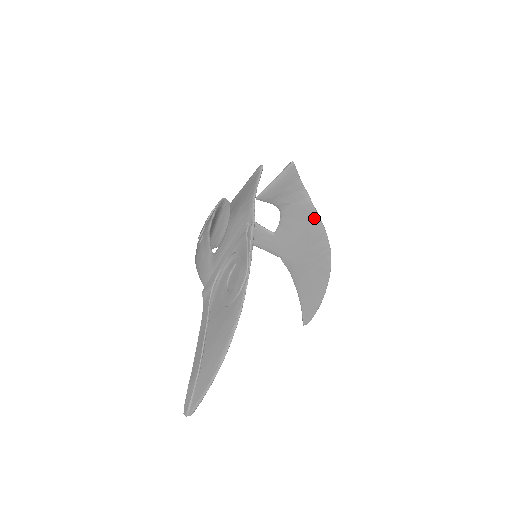
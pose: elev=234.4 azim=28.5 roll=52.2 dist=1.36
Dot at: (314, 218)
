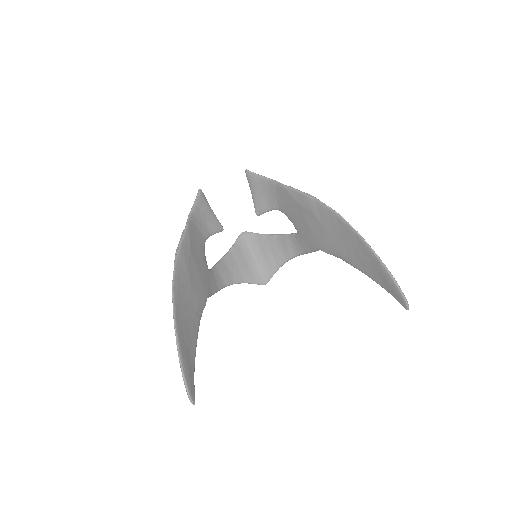
Dot at: (295, 194)
